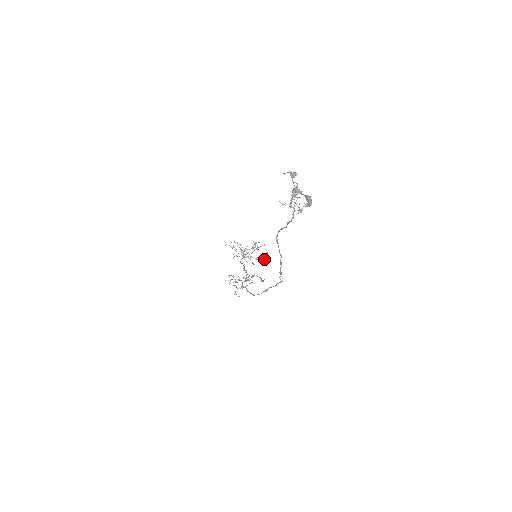
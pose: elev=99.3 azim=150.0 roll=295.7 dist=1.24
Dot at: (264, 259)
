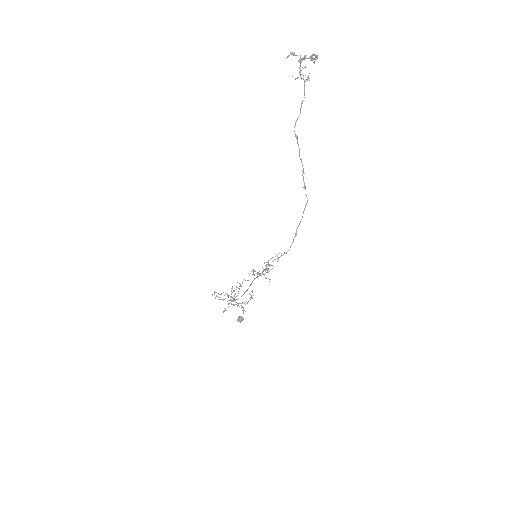
Dot at: (252, 291)
